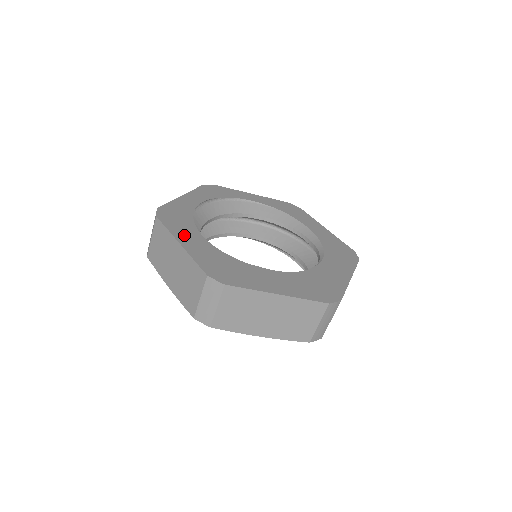
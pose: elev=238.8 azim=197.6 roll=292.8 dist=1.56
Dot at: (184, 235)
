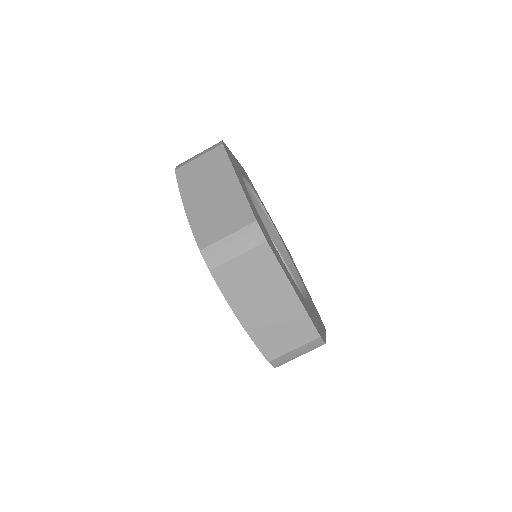
Dot at: occluded
